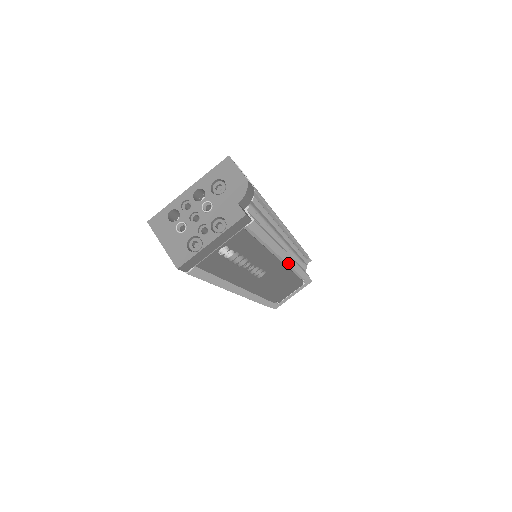
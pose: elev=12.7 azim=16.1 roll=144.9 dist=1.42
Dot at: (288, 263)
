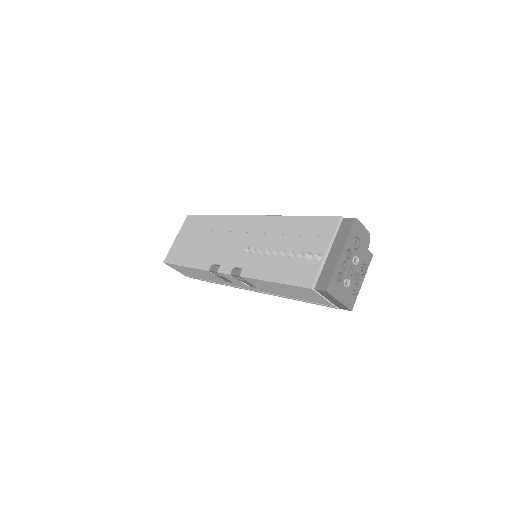
Dot at: occluded
